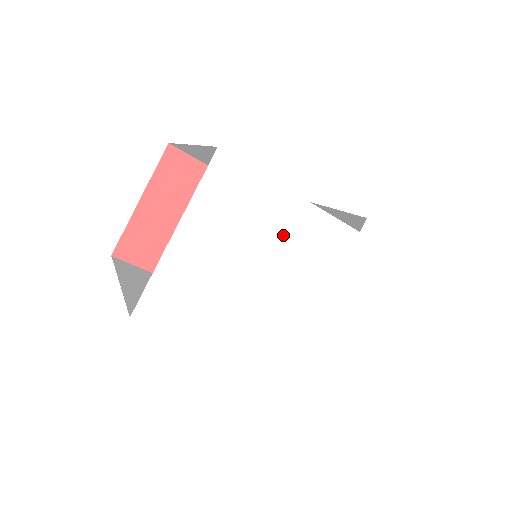
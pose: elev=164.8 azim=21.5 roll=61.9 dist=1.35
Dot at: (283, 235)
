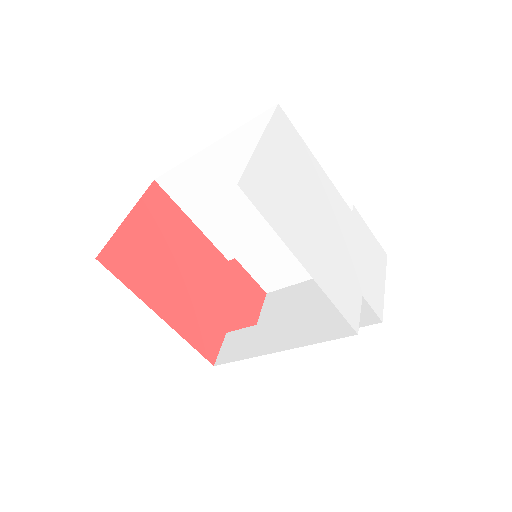
Dot at: (317, 185)
